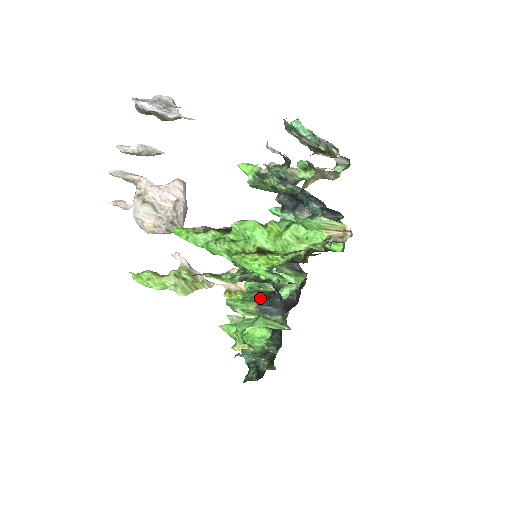
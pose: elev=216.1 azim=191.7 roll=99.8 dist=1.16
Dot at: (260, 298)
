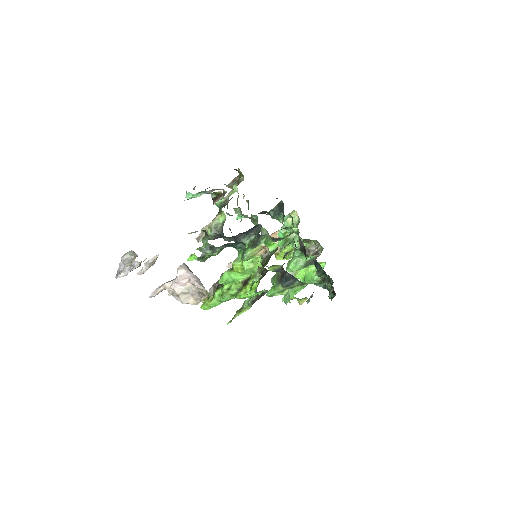
Dot at: (280, 279)
